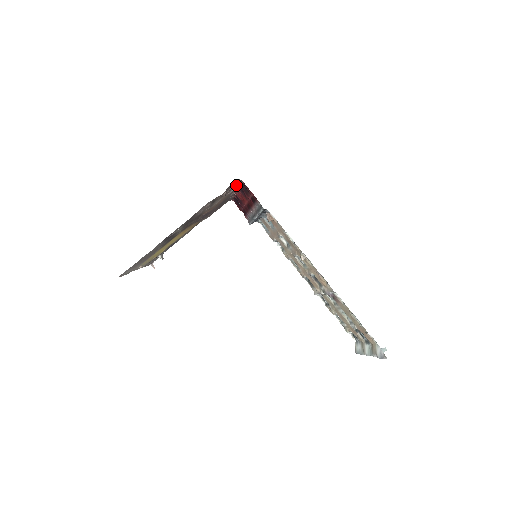
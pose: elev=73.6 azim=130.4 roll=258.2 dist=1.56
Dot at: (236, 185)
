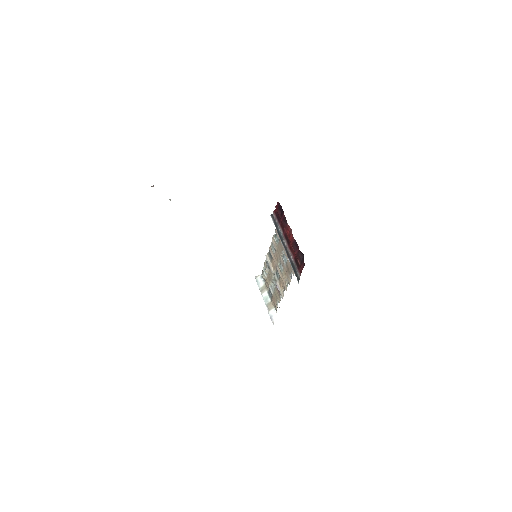
Dot at: occluded
